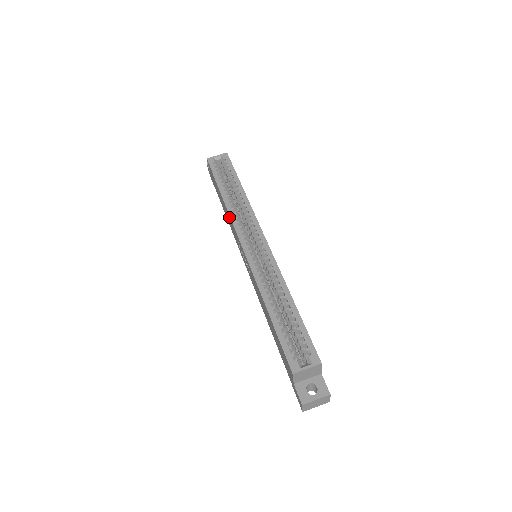
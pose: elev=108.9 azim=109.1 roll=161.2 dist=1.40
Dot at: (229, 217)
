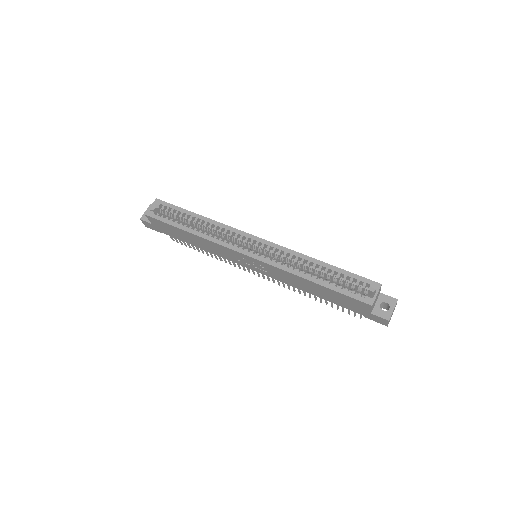
Dot at: (212, 244)
